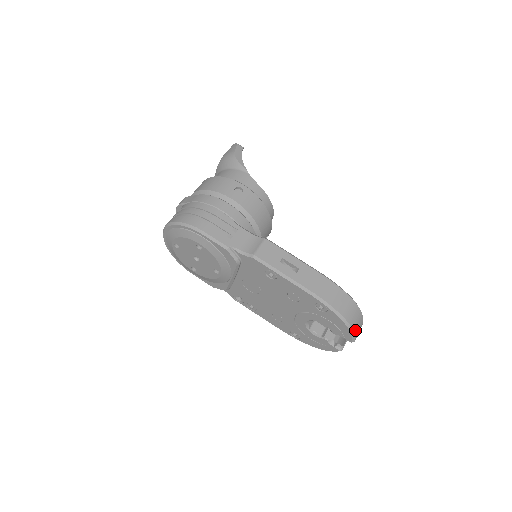
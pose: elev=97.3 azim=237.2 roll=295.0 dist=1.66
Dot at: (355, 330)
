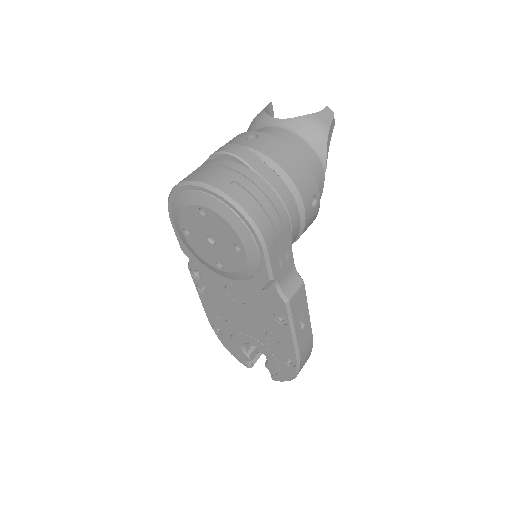
Dot at: occluded
